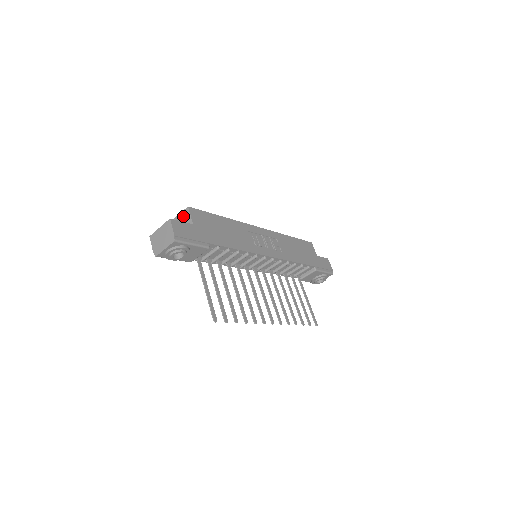
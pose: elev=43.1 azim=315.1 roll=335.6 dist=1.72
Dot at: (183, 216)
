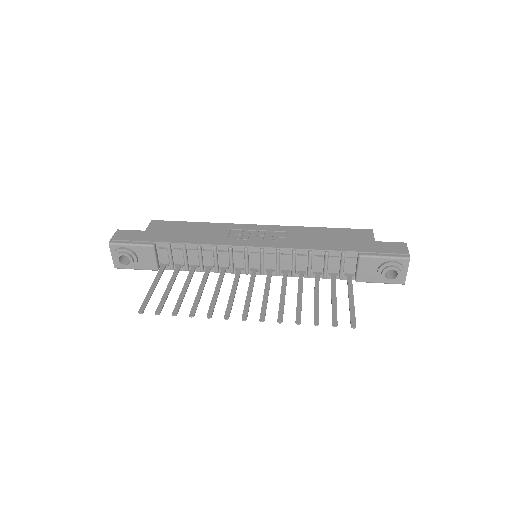
Dot at: occluded
